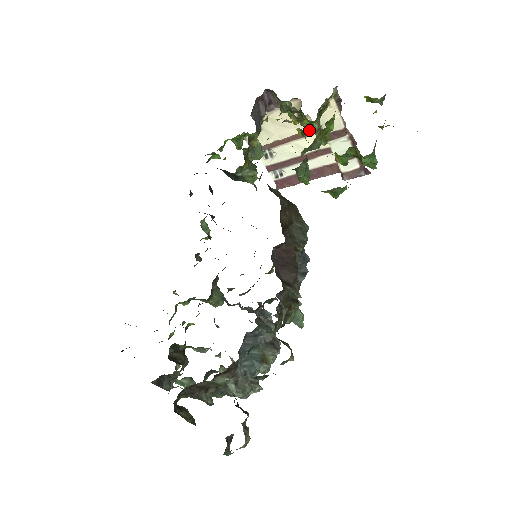
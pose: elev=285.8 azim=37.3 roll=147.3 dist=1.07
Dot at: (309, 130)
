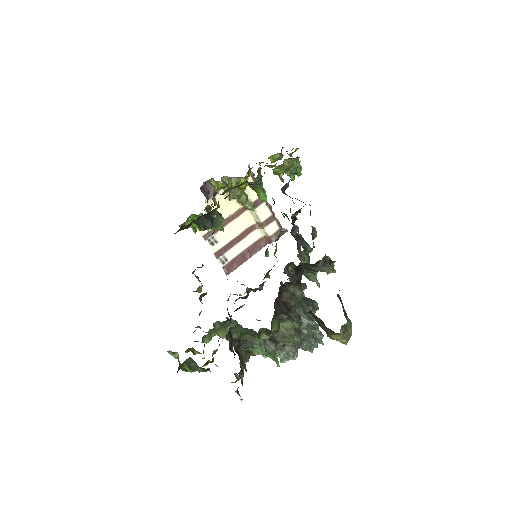
Dot at: (237, 212)
